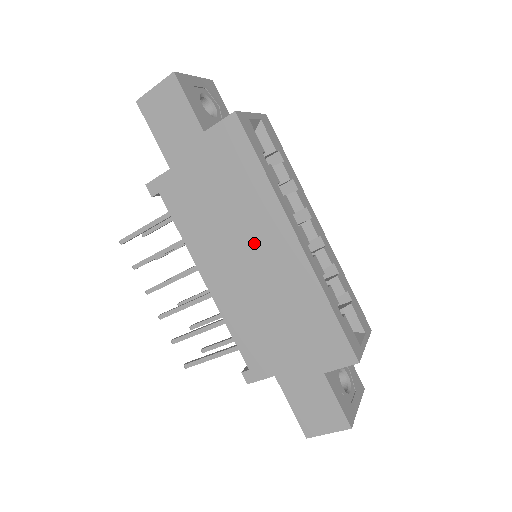
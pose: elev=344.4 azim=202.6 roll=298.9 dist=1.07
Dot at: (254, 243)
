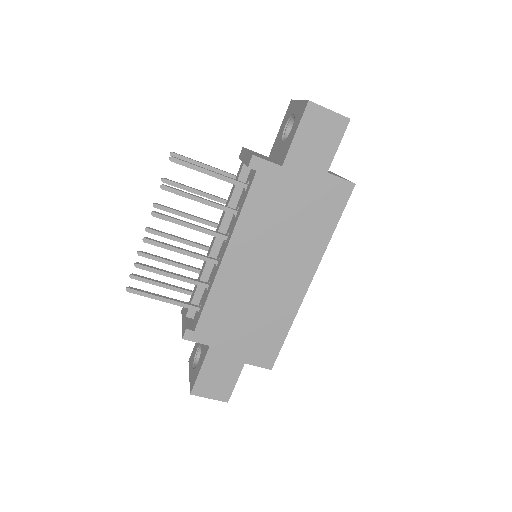
Dot at: (285, 262)
